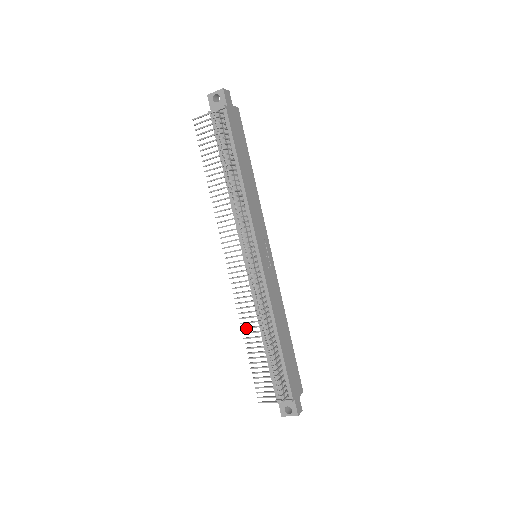
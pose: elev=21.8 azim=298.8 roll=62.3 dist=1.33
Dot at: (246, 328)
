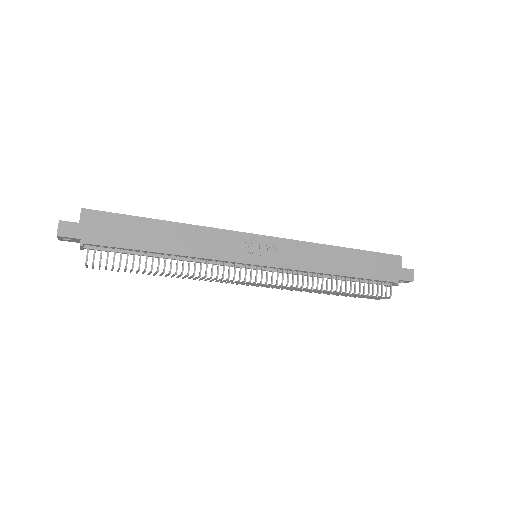
Dot at: occluded
